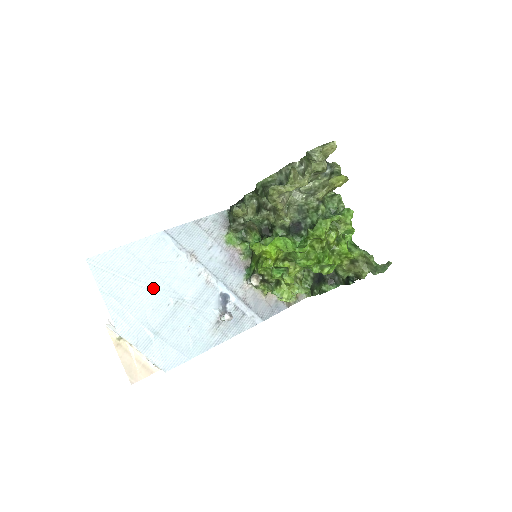
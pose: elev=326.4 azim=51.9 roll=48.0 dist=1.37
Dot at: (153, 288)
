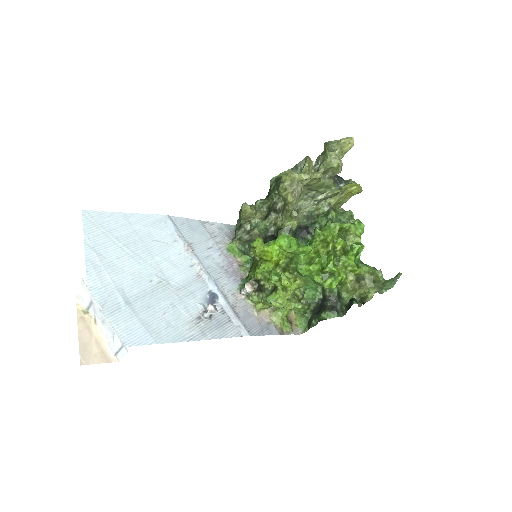
Dot at: (140, 259)
